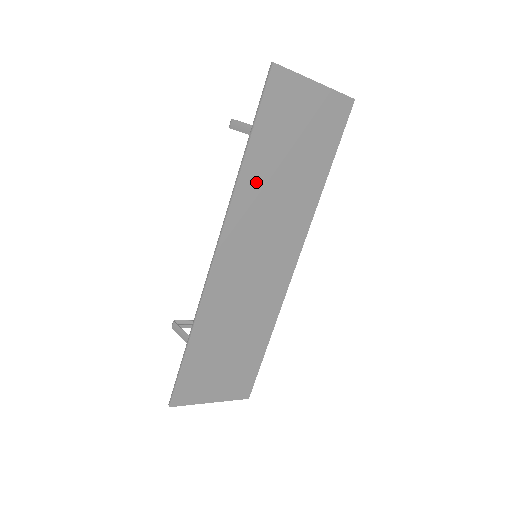
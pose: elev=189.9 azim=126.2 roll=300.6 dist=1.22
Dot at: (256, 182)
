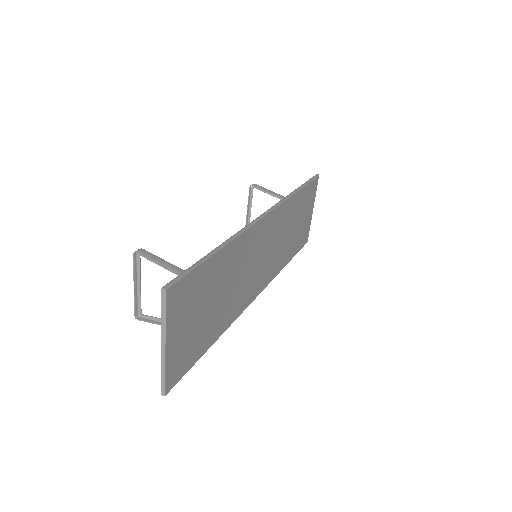
Dot at: (290, 210)
